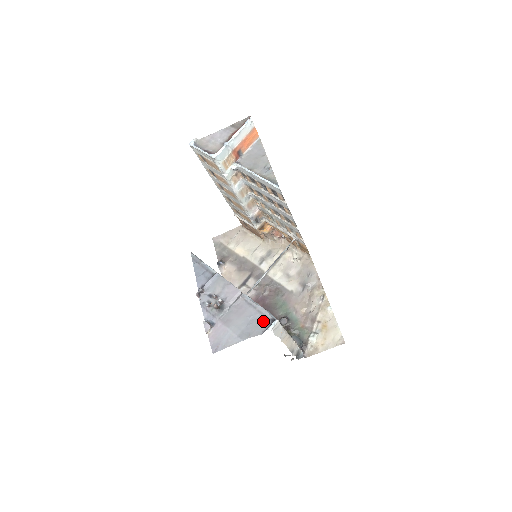
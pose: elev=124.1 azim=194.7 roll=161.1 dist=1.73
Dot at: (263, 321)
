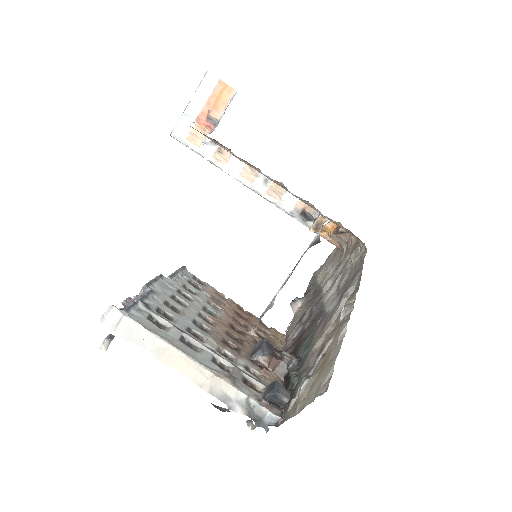
Dot at: occluded
